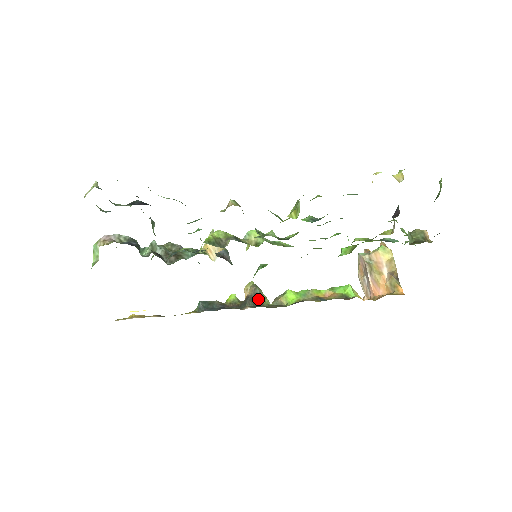
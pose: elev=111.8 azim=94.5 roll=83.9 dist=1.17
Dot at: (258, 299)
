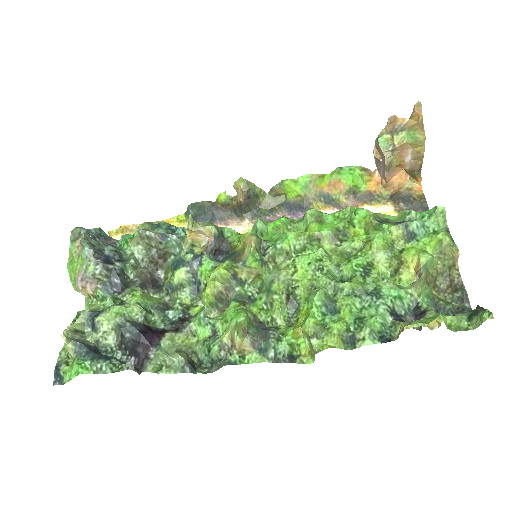
Dot at: (253, 198)
